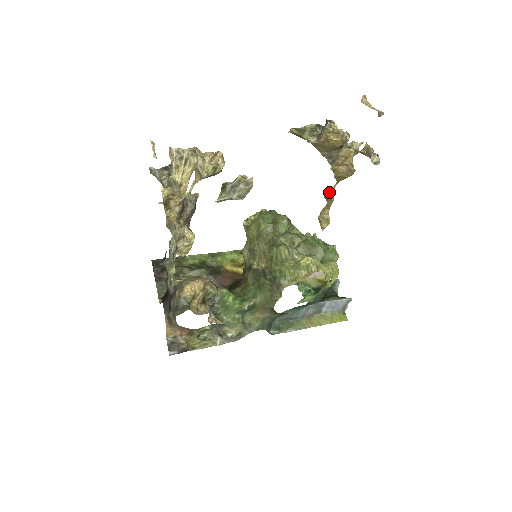
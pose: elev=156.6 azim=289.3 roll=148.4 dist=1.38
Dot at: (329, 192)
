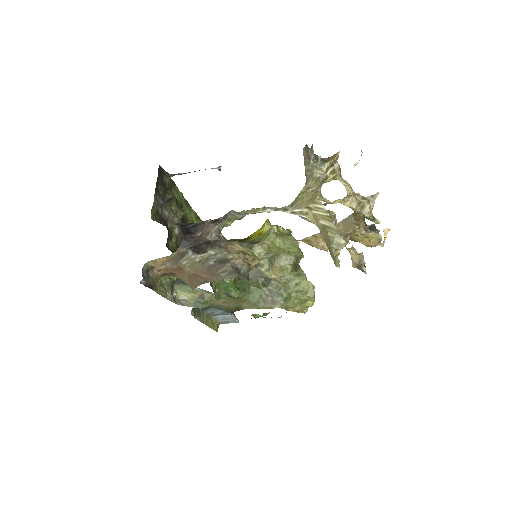
Dot at: occluded
